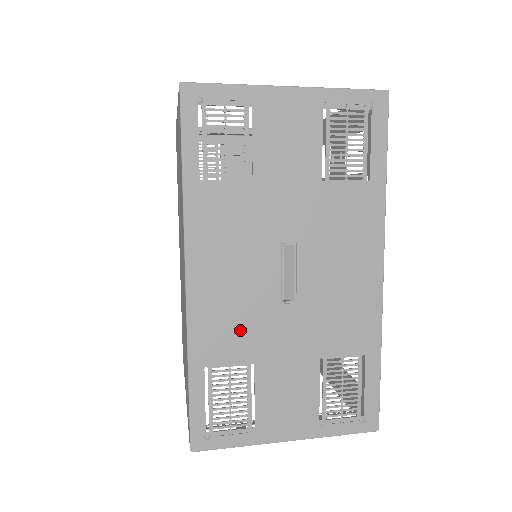
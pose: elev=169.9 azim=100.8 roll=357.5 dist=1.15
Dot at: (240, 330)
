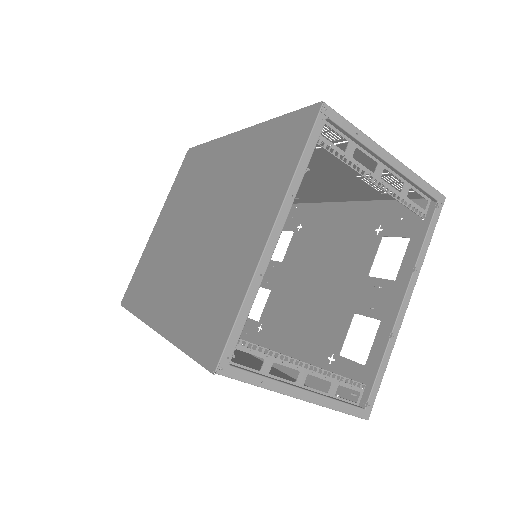
Dot at: occluded
